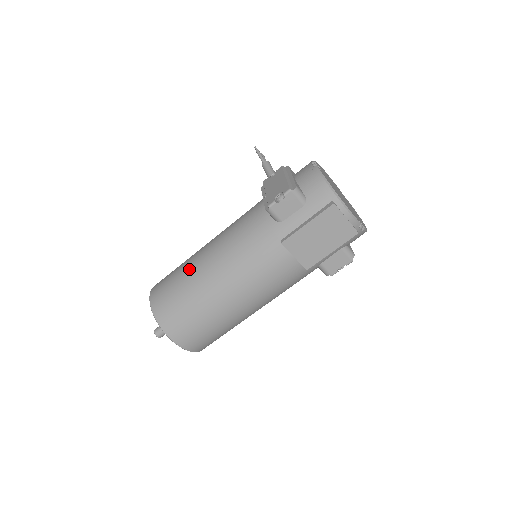
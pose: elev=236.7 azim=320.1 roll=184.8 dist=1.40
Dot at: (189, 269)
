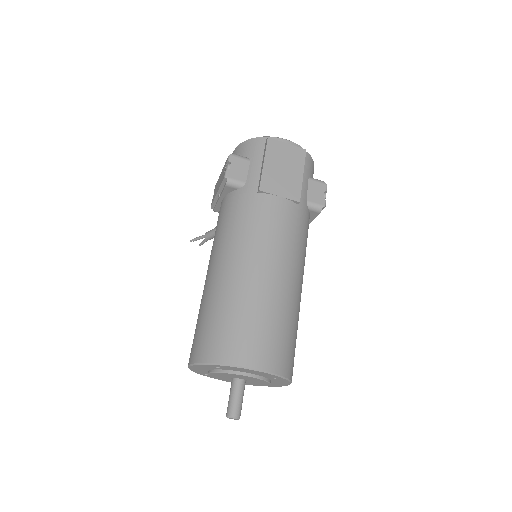
Dot at: (206, 296)
